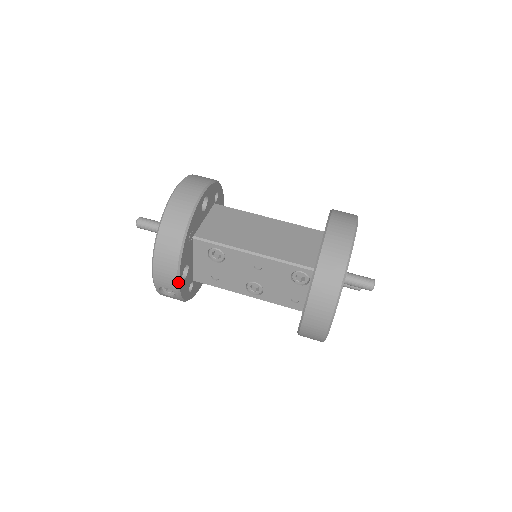
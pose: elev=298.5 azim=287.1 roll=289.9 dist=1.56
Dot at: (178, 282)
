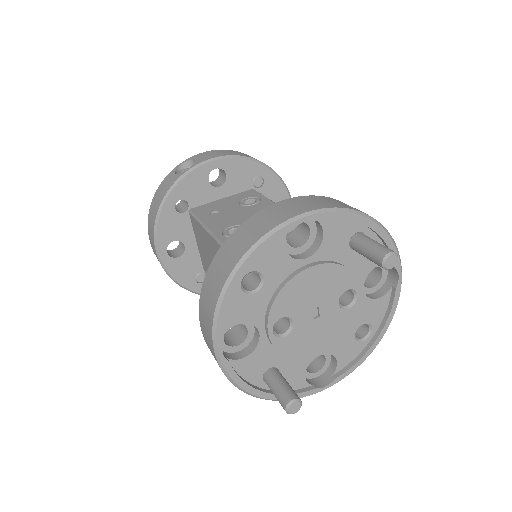
Dot at: (214, 159)
